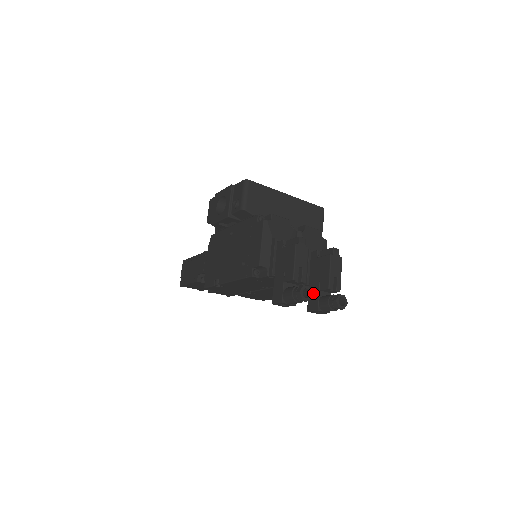
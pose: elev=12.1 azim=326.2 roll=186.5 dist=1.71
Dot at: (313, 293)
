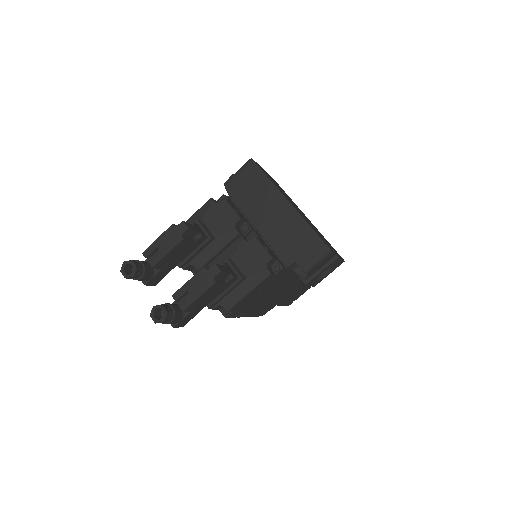
Dot at: occluded
